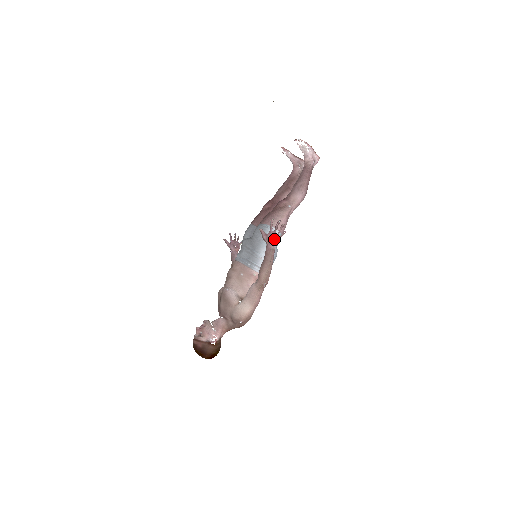
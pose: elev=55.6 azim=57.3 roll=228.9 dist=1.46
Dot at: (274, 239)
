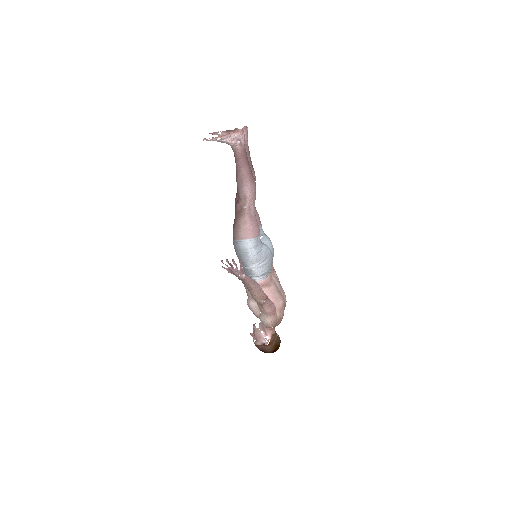
Dot at: (237, 272)
